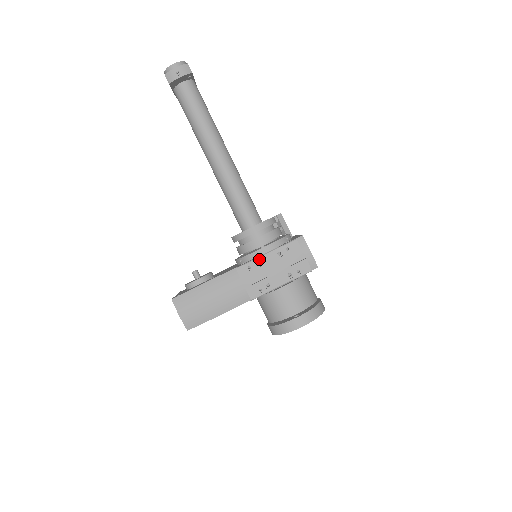
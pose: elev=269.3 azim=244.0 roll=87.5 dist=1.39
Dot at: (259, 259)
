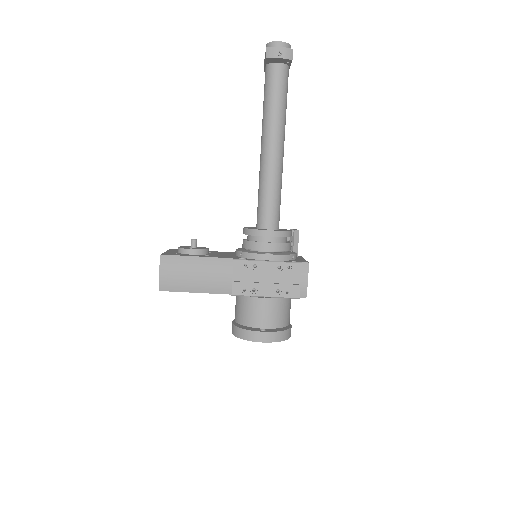
Dot at: (259, 262)
